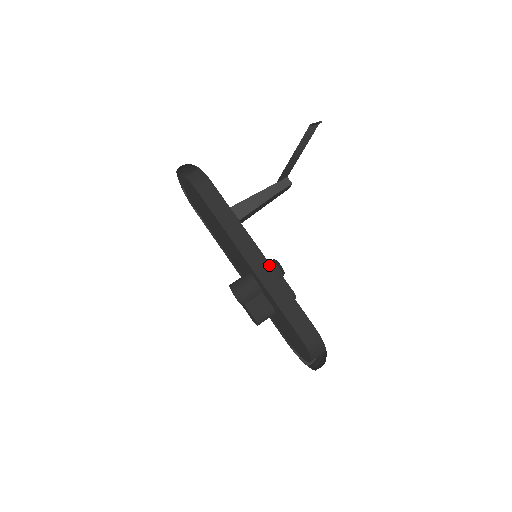
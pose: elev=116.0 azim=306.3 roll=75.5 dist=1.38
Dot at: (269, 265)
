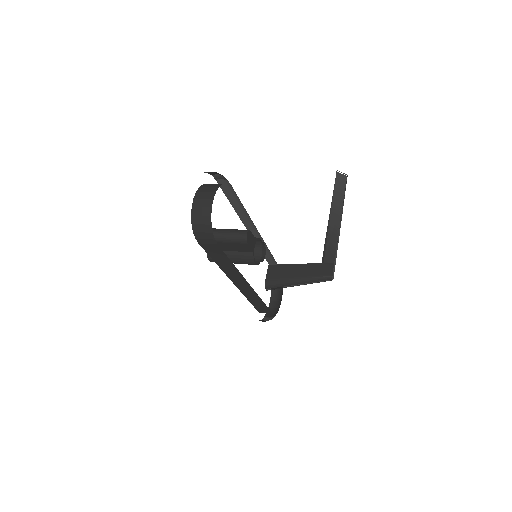
Dot at: occluded
